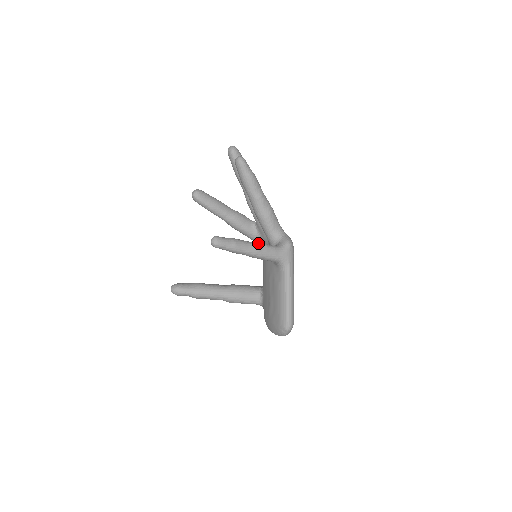
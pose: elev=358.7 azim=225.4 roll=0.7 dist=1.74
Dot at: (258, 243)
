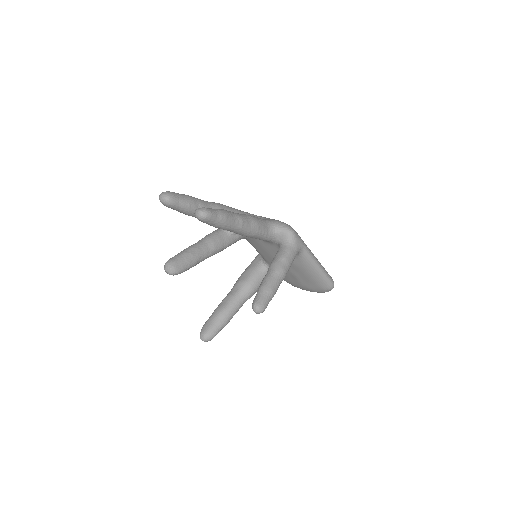
Dot at: (278, 264)
